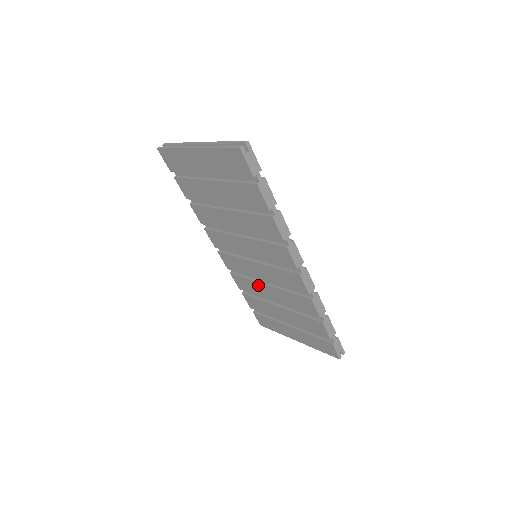
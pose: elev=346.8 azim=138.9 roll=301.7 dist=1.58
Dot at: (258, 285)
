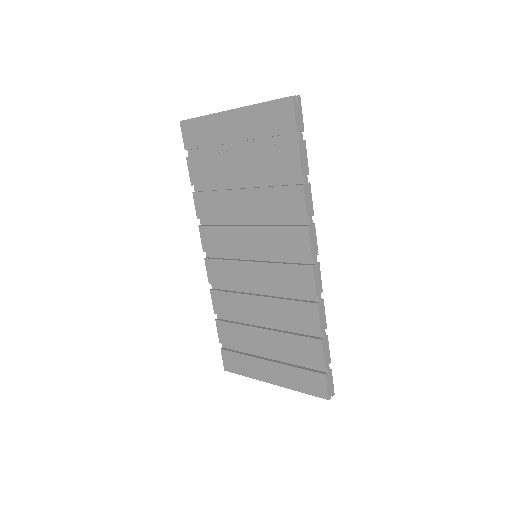
Dot at: (245, 299)
